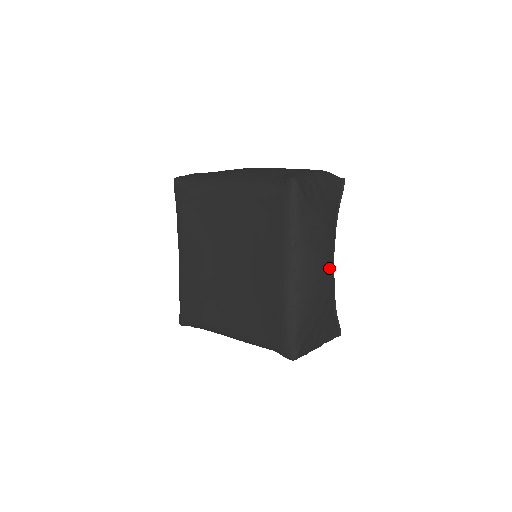
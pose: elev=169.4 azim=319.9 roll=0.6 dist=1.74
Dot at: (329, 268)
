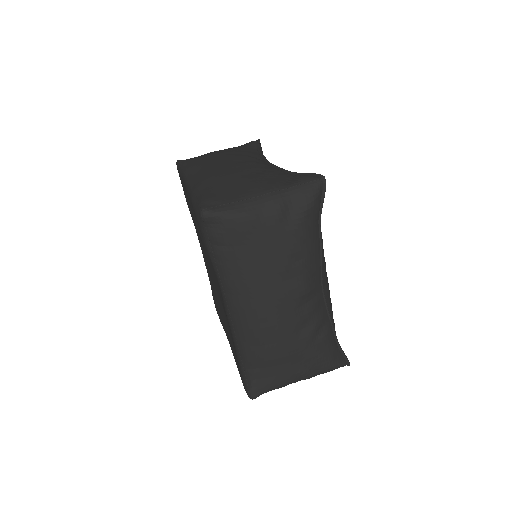
Dot at: occluded
